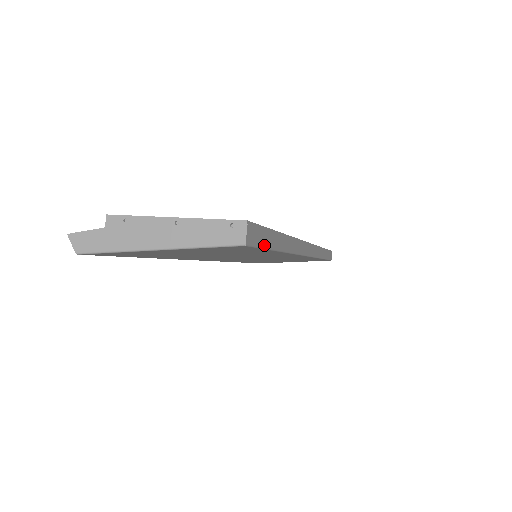
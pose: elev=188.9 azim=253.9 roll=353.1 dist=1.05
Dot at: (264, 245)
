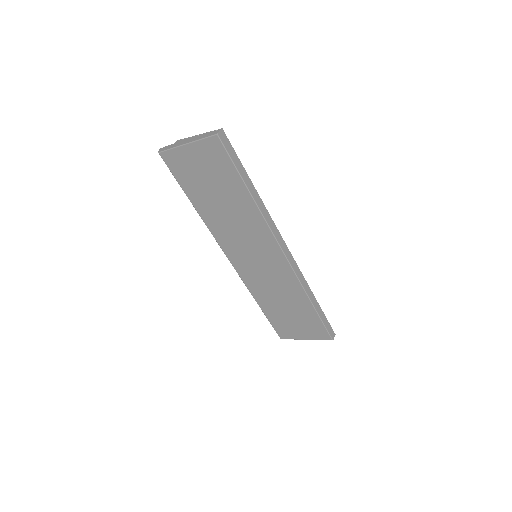
Dot at: (232, 158)
